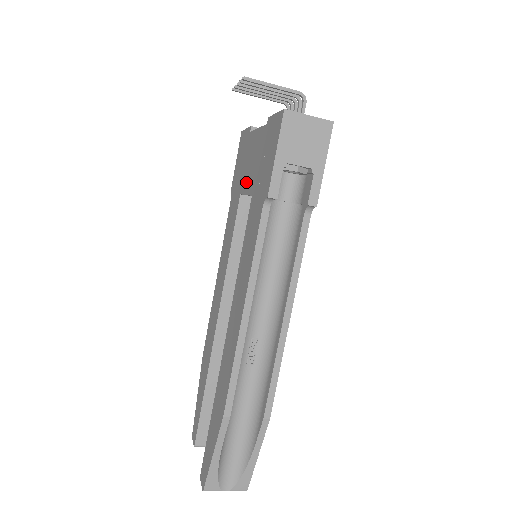
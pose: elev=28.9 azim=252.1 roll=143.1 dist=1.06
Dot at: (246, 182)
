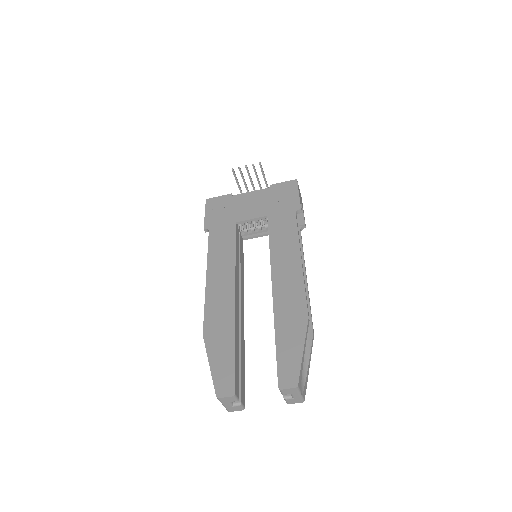
Dot at: (247, 214)
